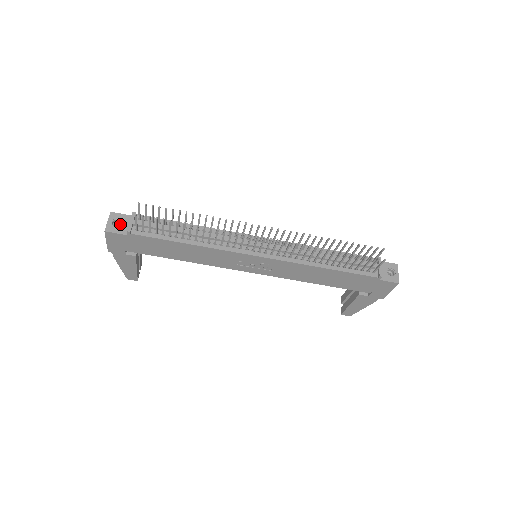
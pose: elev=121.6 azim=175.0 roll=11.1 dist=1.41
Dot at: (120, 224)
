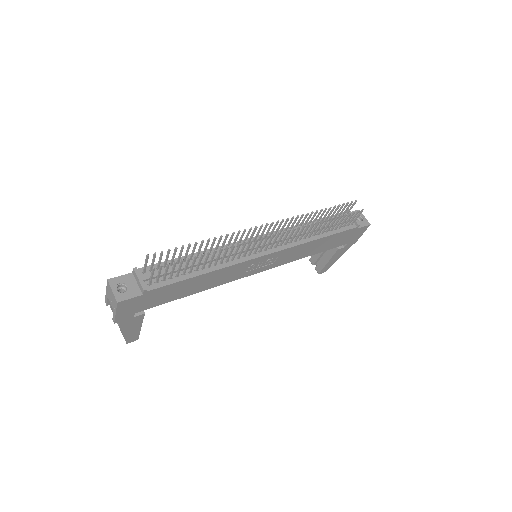
Dot at: (126, 287)
